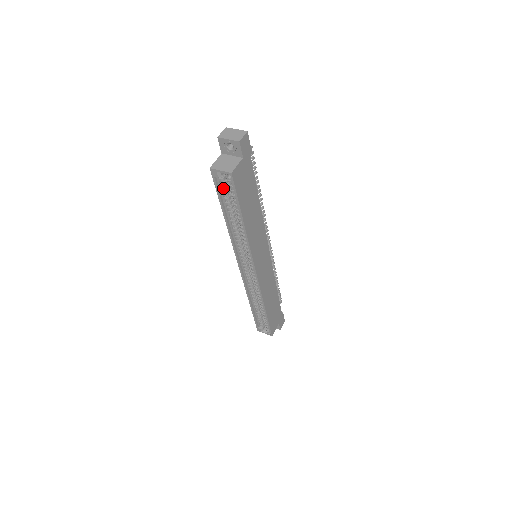
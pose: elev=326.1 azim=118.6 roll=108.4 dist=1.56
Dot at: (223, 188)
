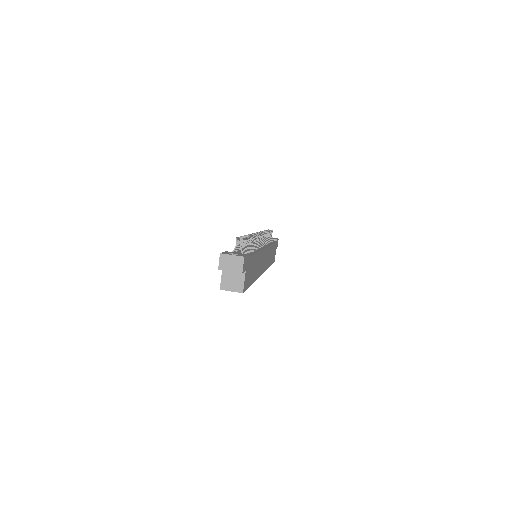
Dot at: occluded
